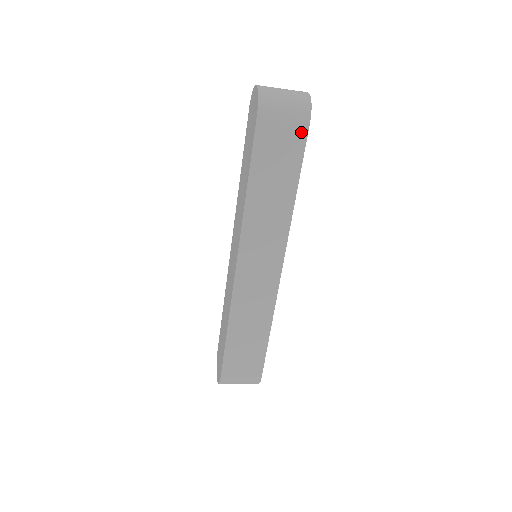
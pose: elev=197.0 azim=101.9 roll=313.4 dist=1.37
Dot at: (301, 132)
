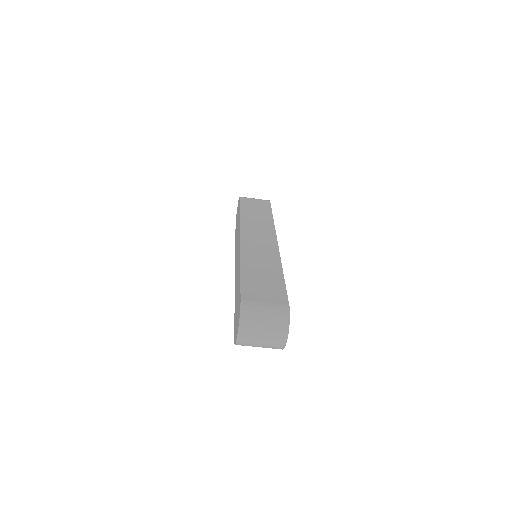
Dot at: (266, 203)
